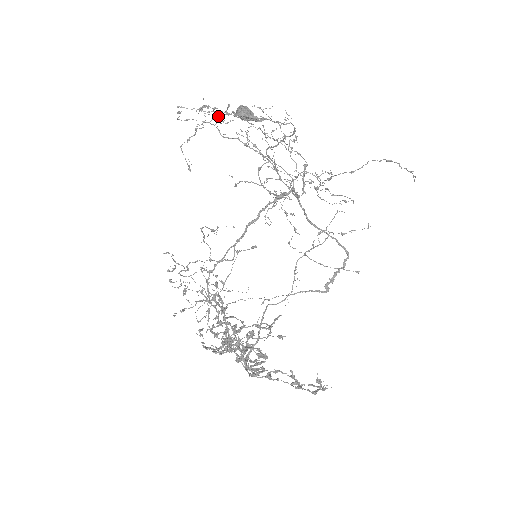
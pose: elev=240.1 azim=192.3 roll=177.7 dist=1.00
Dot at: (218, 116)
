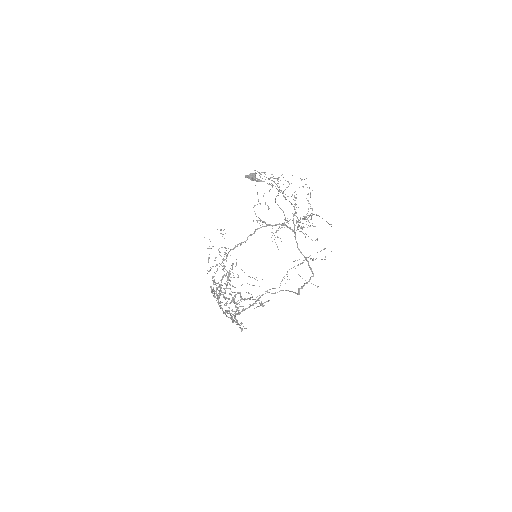
Dot at: occluded
